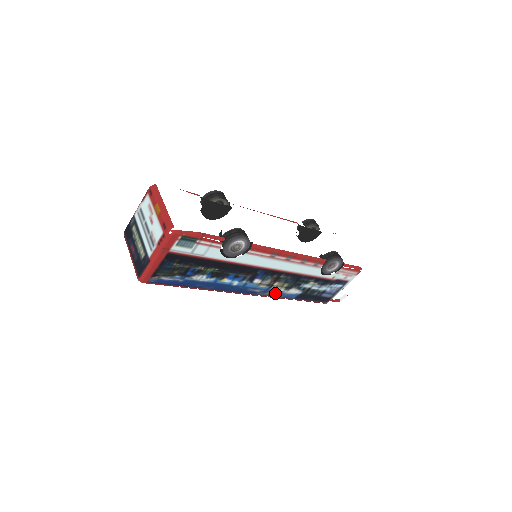
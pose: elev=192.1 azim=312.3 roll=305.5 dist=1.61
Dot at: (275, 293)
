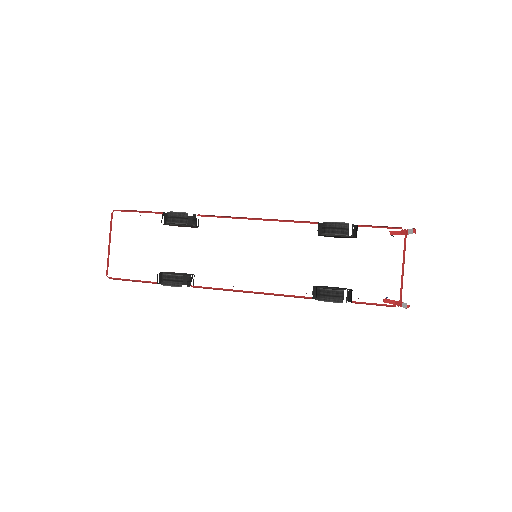
Dot at: occluded
